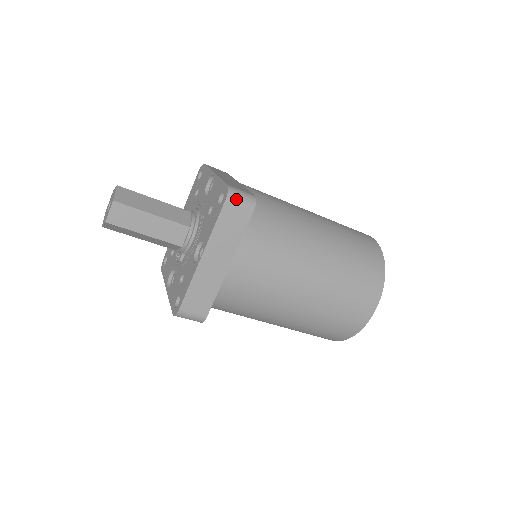
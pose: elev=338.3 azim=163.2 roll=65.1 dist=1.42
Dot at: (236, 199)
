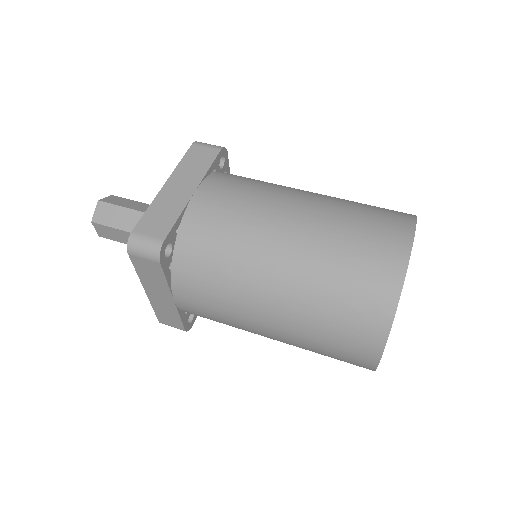
Dot at: (137, 251)
